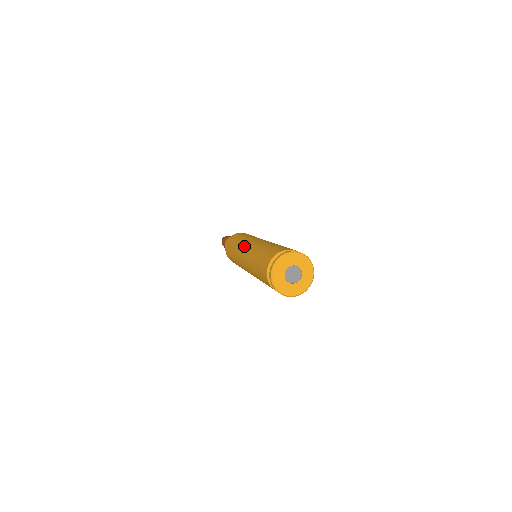
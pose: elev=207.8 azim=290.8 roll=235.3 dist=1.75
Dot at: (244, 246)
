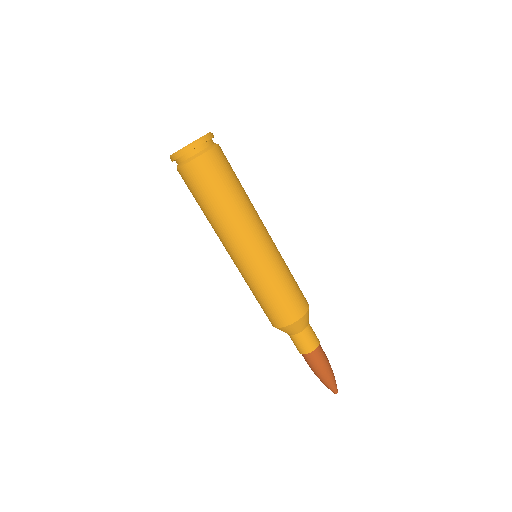
Dot at: occluded
